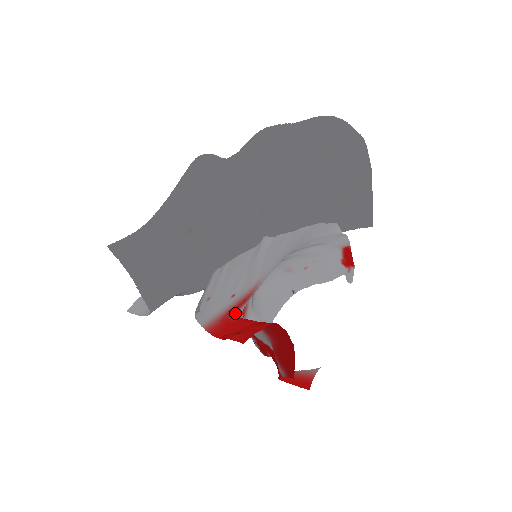
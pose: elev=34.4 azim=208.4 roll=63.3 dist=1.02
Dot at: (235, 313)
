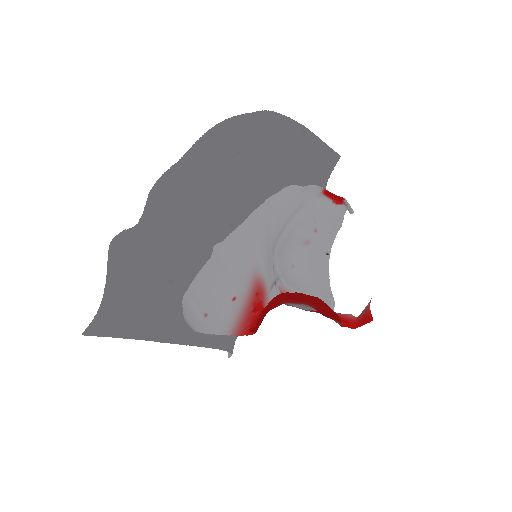
Dot at: occluded
